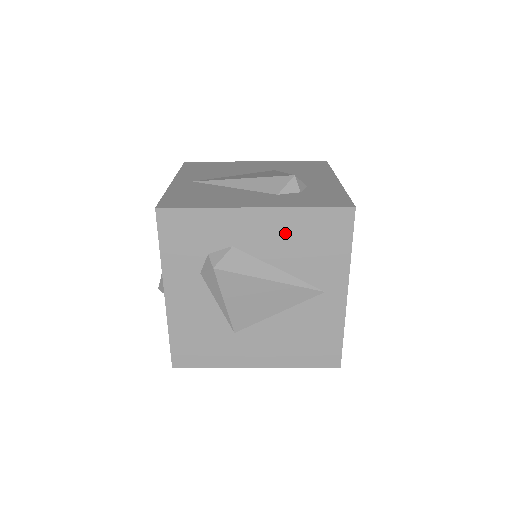
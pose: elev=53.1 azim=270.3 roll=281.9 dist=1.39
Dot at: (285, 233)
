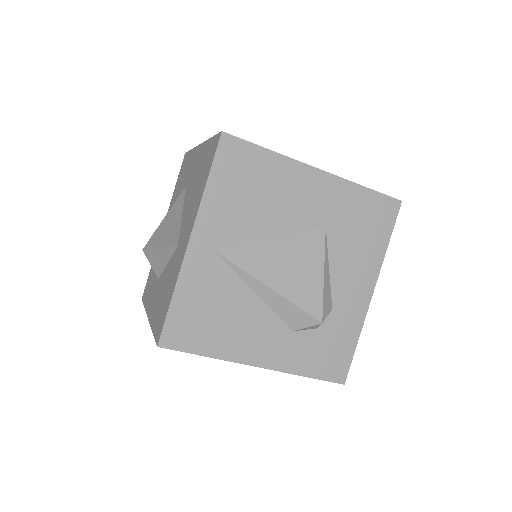
Dot at: occluded
